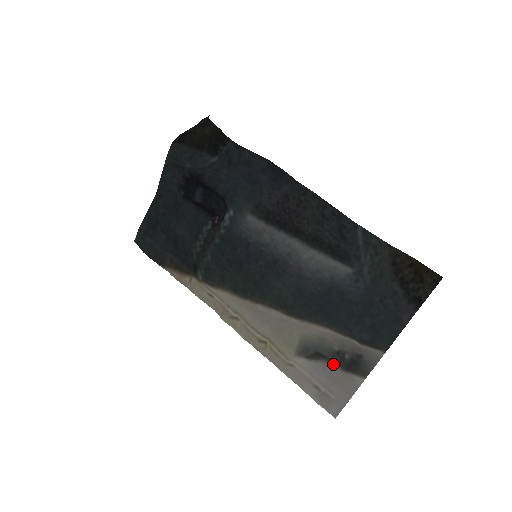
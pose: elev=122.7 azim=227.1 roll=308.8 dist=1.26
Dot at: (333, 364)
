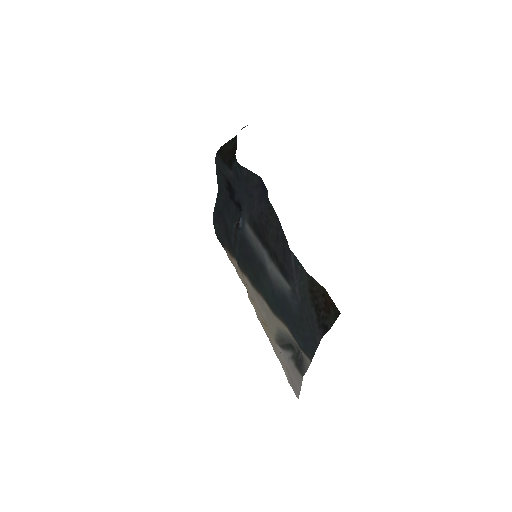
Dot at: (292, 358)
